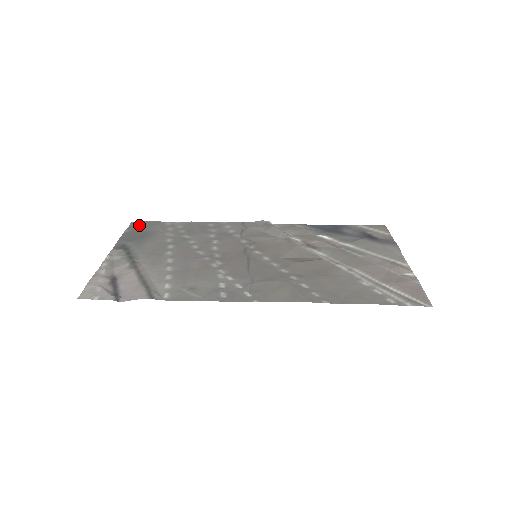
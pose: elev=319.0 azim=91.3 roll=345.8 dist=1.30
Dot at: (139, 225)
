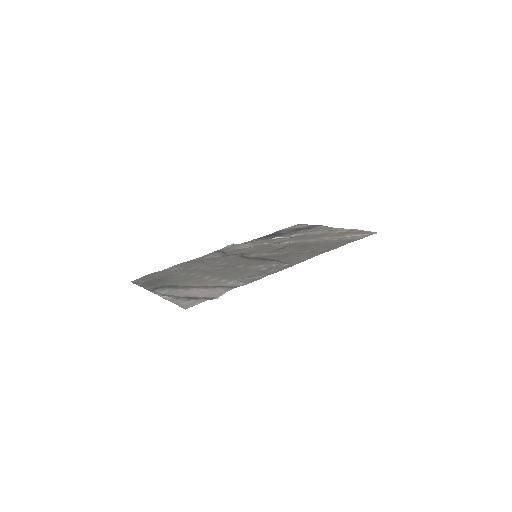
Dot at: (142, 279)
